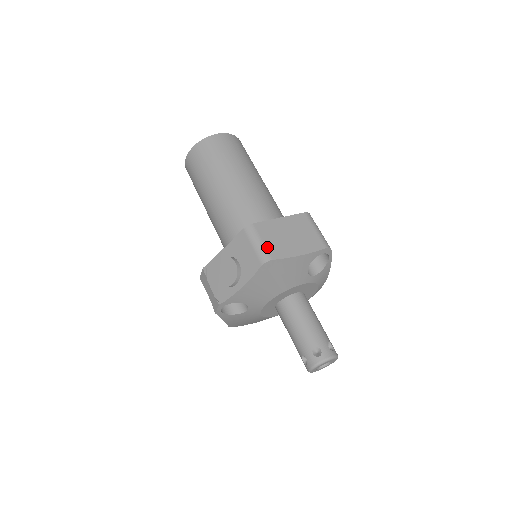
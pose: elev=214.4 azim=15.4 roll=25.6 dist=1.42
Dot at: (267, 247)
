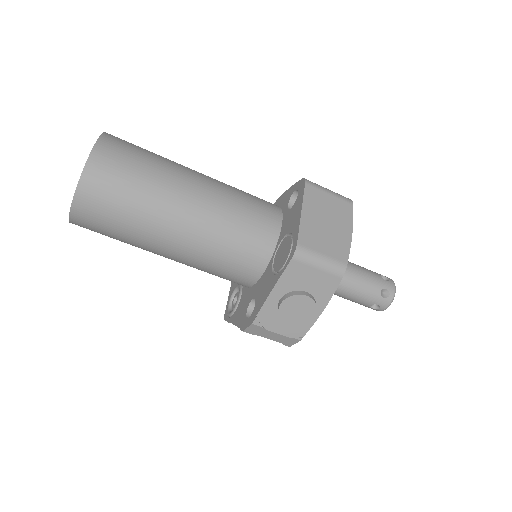
Dot at: (331, 256)
